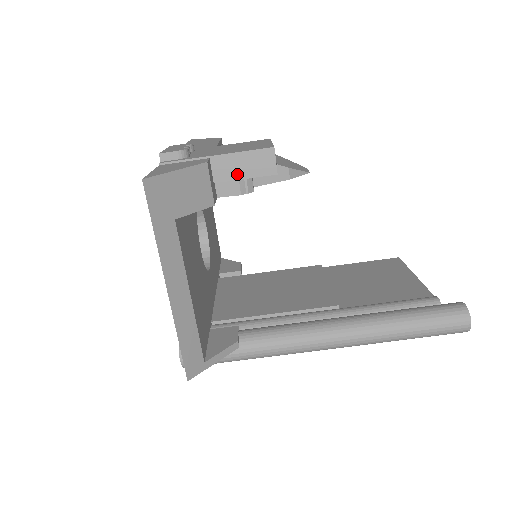
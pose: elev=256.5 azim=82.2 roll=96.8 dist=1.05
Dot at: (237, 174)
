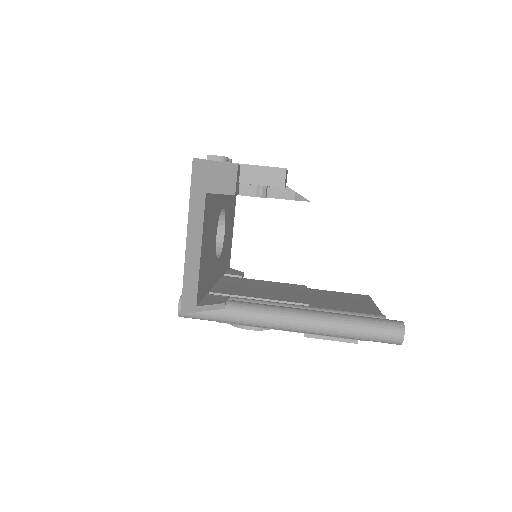
Dot at: (256, 181)
